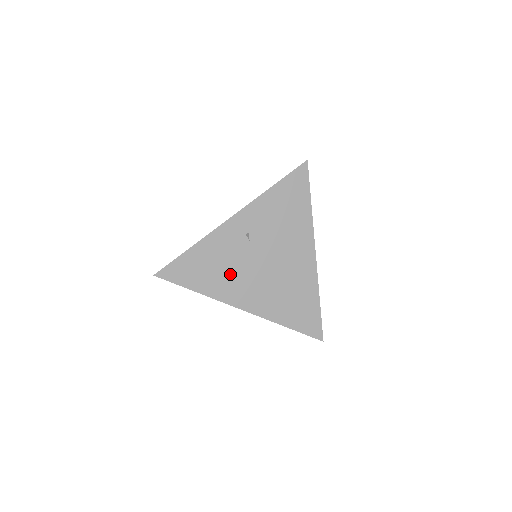
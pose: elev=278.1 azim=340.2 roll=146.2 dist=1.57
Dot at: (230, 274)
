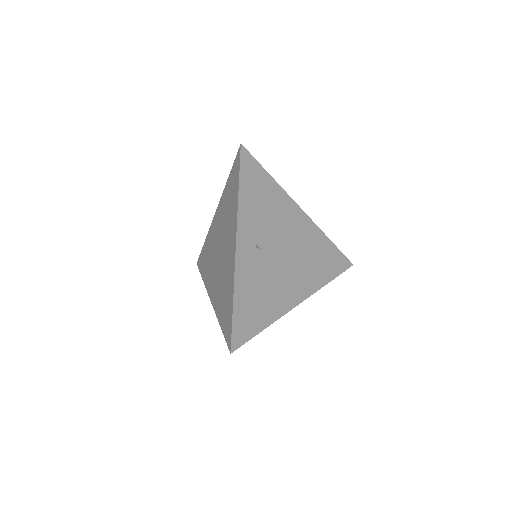
Dot at: (272, 289)
